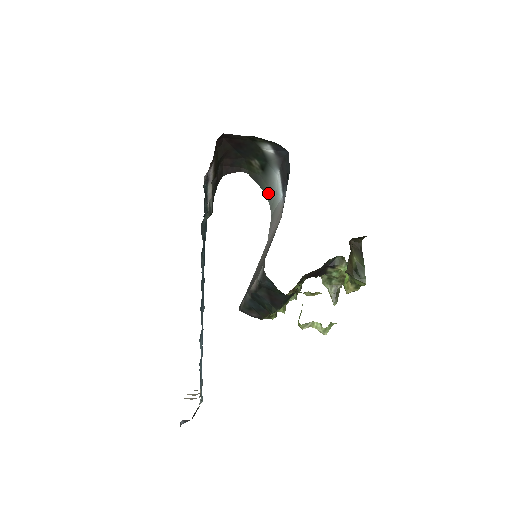
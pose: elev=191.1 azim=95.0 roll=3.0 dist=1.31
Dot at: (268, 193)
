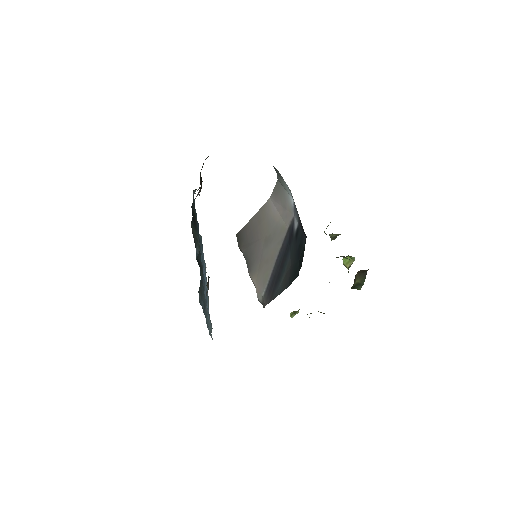
Dot at: (275, 169)
